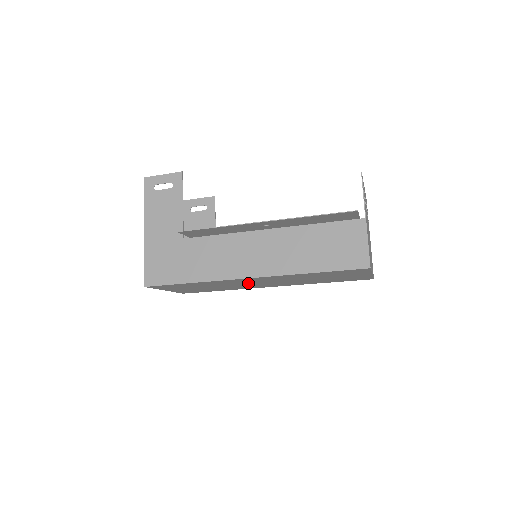
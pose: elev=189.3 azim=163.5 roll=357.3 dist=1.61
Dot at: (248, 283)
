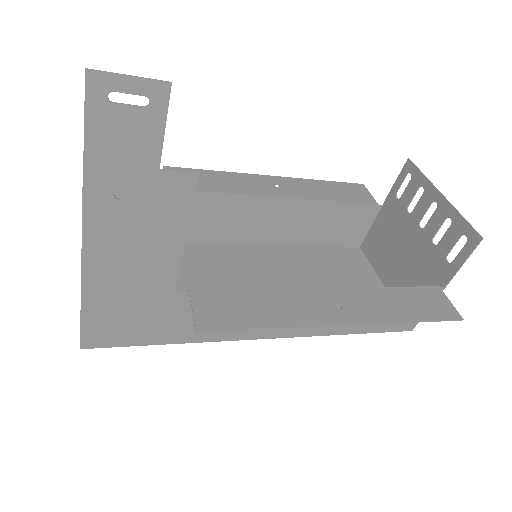
Dot at: occluded
